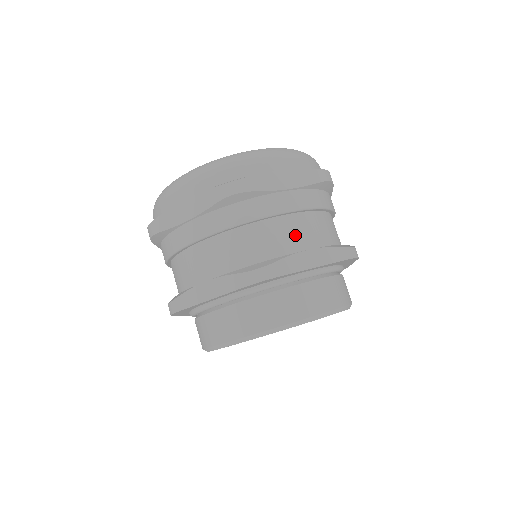
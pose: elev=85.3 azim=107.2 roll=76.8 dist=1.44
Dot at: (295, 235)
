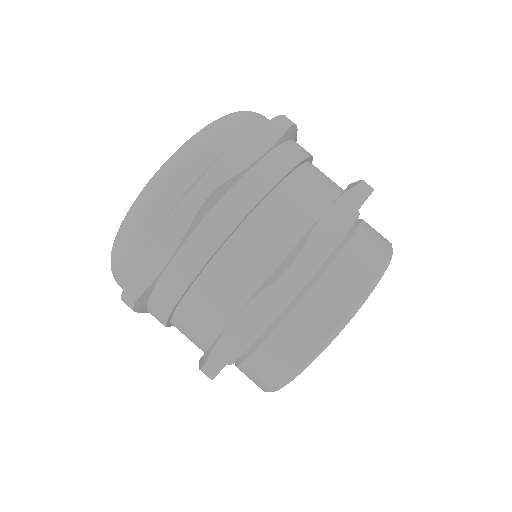
Dot at: (301, 203)
